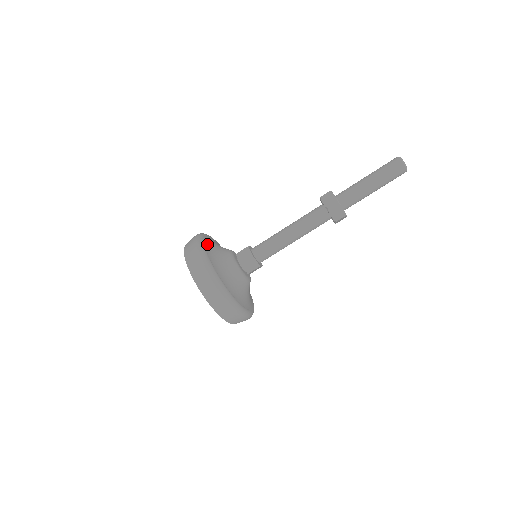
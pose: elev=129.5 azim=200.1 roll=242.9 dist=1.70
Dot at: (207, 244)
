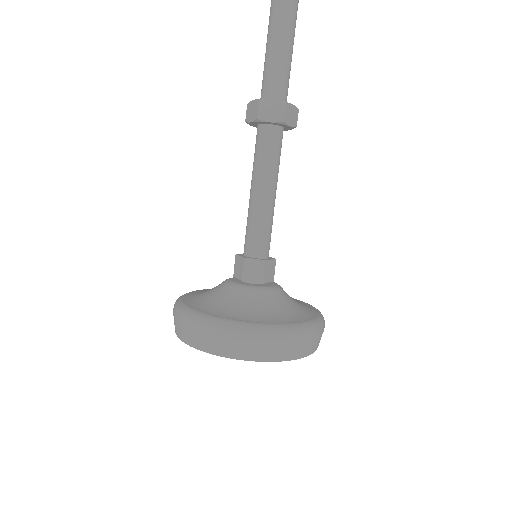
Dot at: occluded
